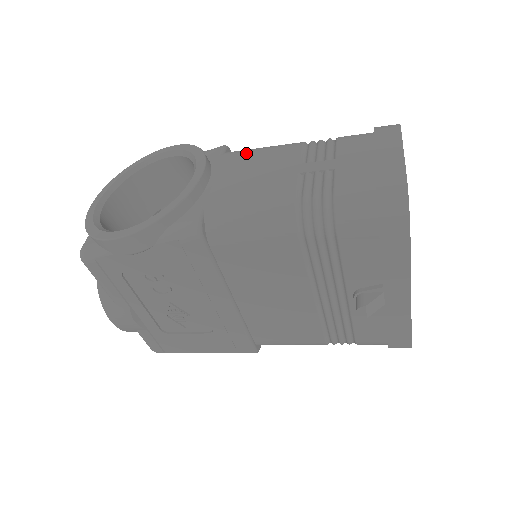
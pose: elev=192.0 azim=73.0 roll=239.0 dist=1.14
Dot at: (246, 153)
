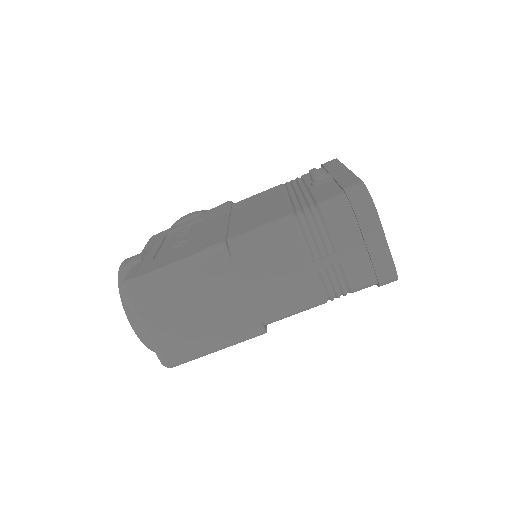
Dot at: occluded
